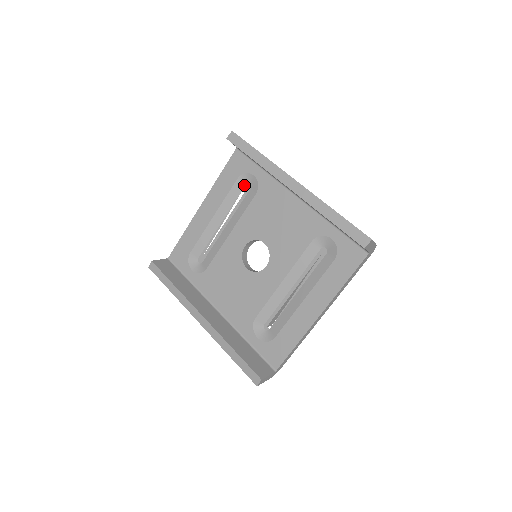
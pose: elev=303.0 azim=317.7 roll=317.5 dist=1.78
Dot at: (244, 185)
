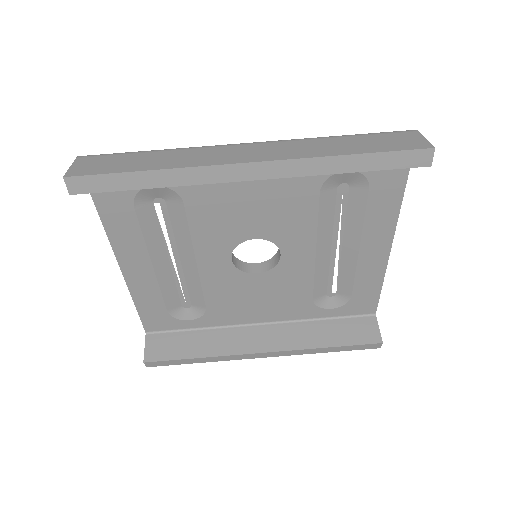
Dot at: (151, 204)
